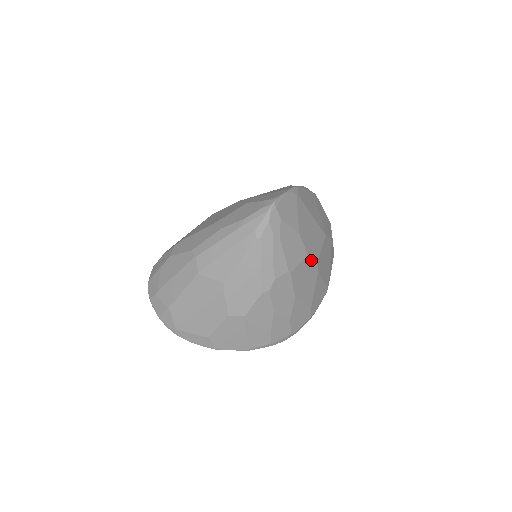
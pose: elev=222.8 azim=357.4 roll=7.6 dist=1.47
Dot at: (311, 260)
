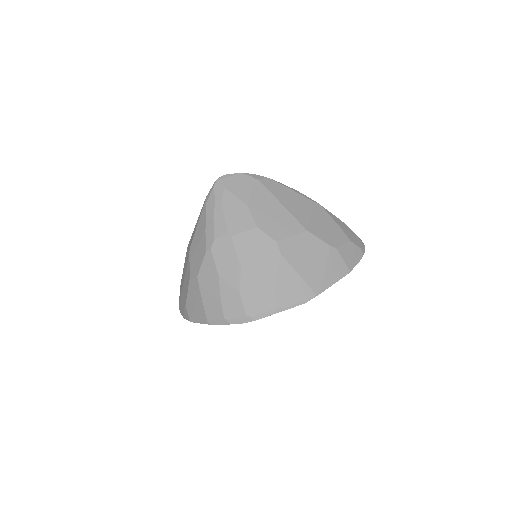
Dot at: (265, 237)
